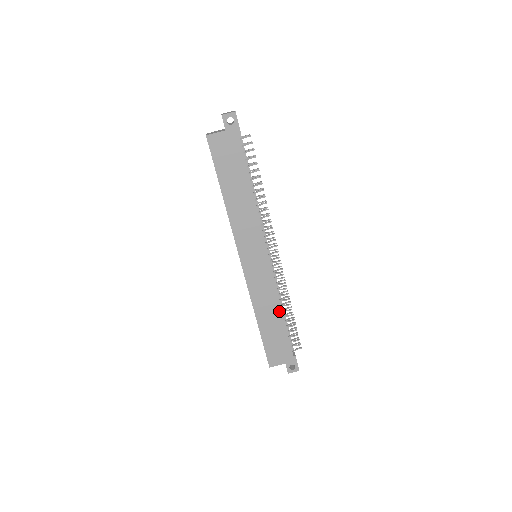
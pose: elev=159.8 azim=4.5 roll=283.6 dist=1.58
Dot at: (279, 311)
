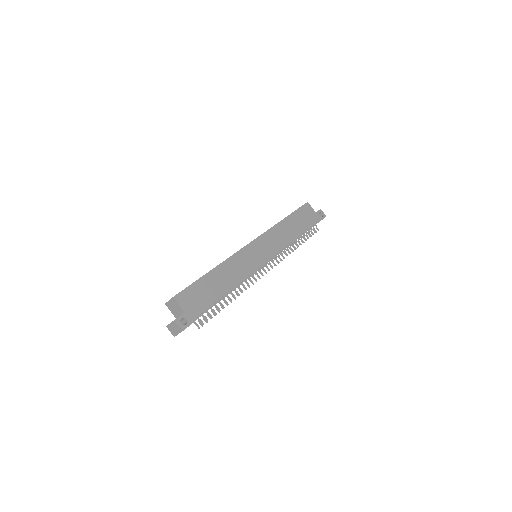
Dot at: (231, 285)
